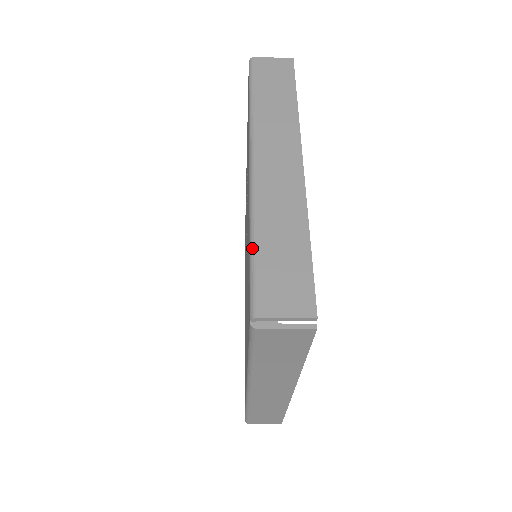
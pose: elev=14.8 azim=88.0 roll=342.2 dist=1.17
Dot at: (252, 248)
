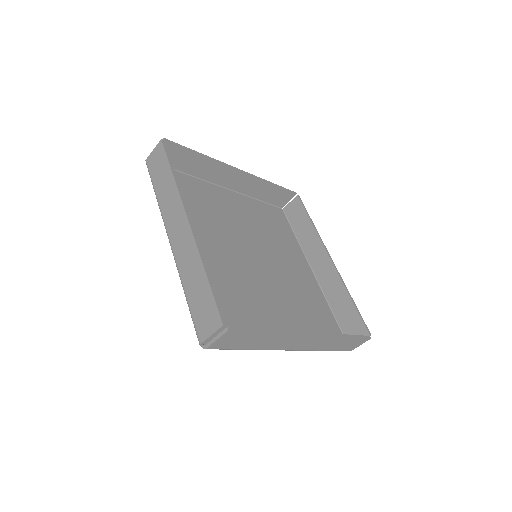
Dot at: occluded
